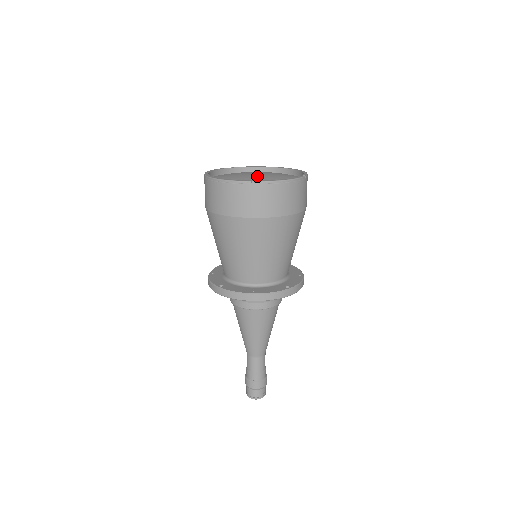
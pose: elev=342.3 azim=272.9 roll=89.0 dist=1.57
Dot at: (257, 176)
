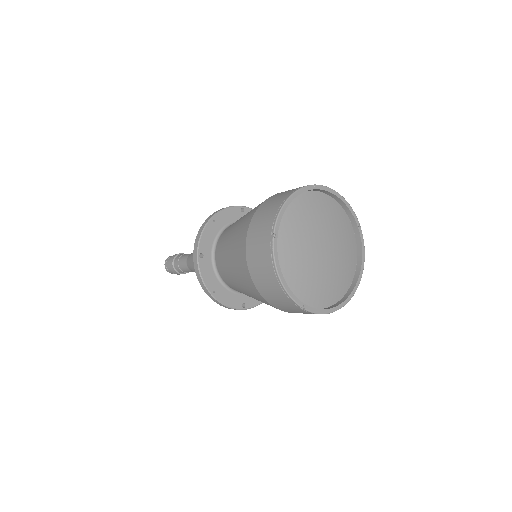
Dot at: (332, 260)
